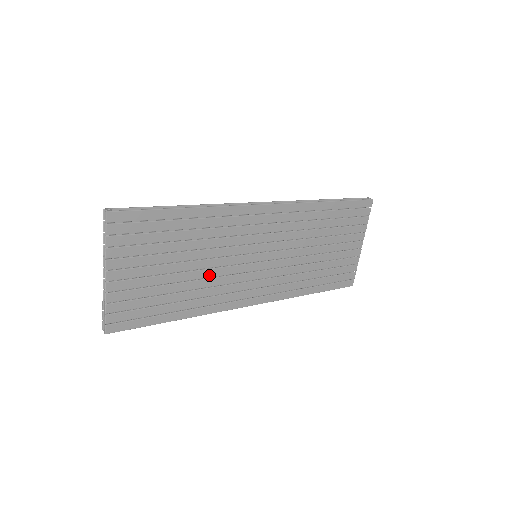
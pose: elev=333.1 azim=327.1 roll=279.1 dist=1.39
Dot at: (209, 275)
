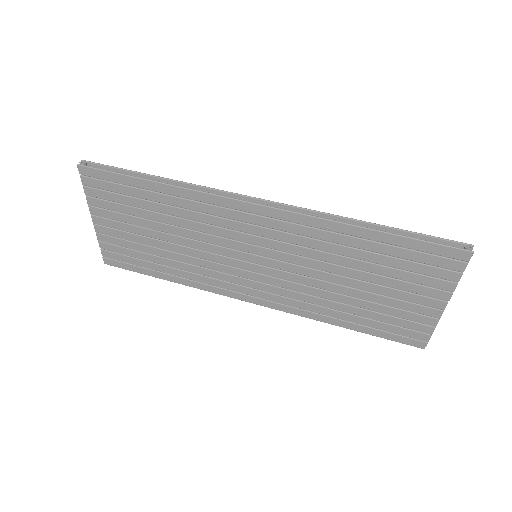
Dot at: (194, 254)
